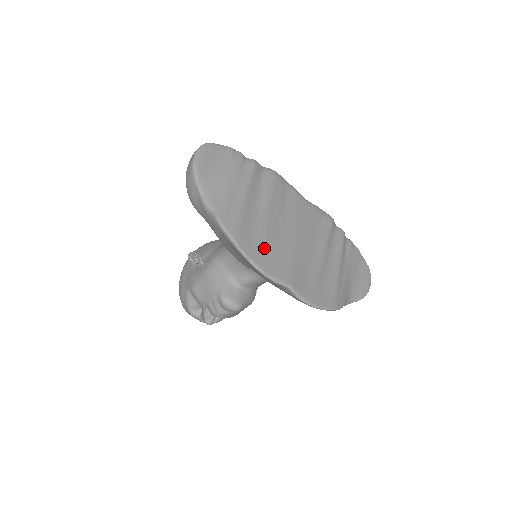
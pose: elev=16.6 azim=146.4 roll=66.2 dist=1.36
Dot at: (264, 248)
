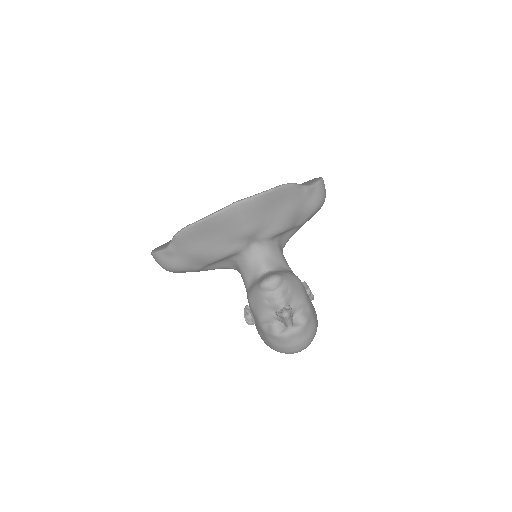
Dot at: occluded
